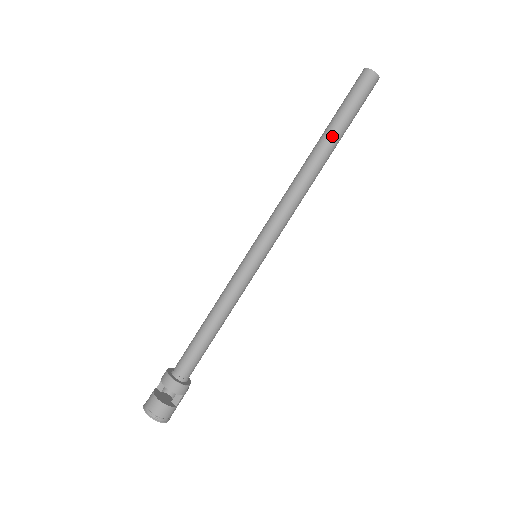
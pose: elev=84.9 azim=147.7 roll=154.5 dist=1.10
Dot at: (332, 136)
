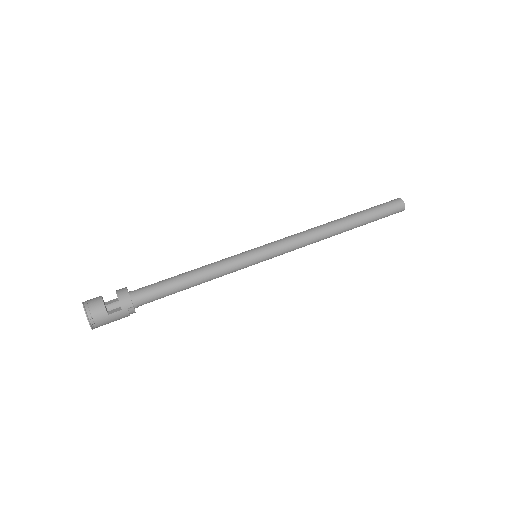
Dot at: (356, 216)
